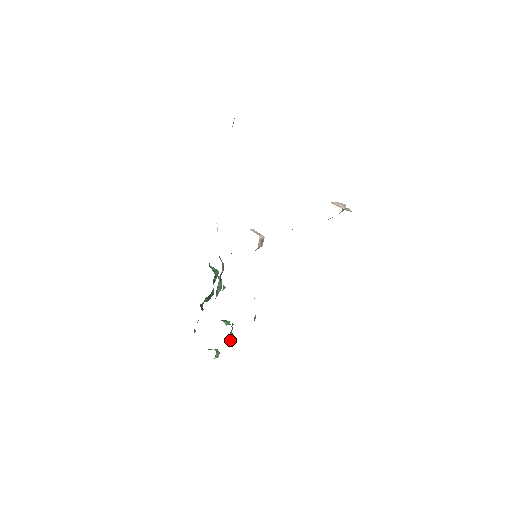
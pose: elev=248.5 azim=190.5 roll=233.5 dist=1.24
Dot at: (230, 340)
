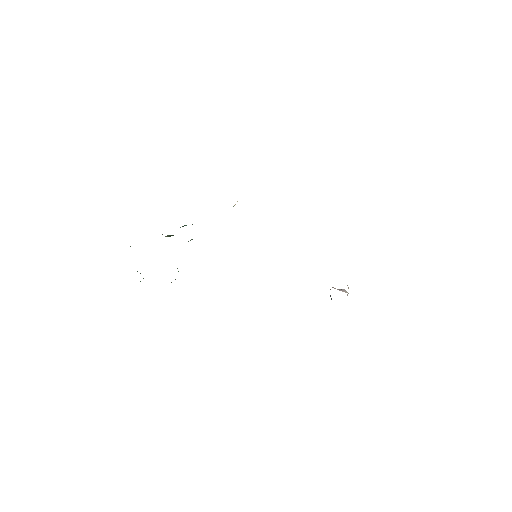
Dot at: occluded
